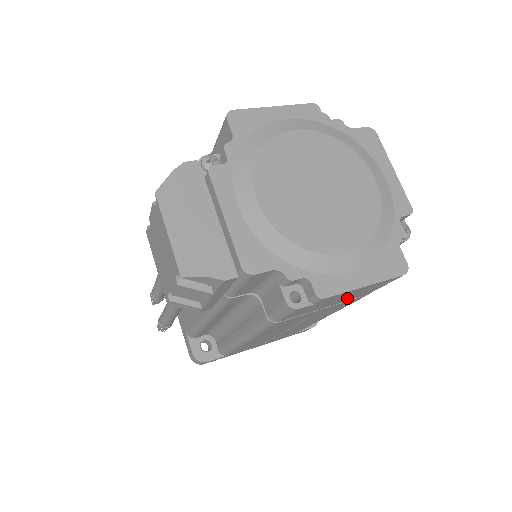
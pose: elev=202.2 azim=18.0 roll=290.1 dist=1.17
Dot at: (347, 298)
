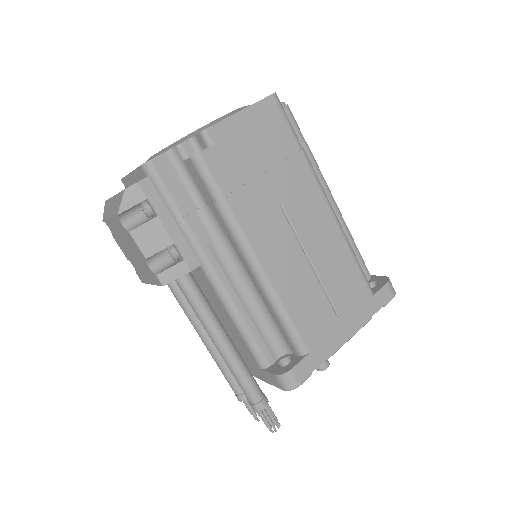
Dot at: (266, 148)
